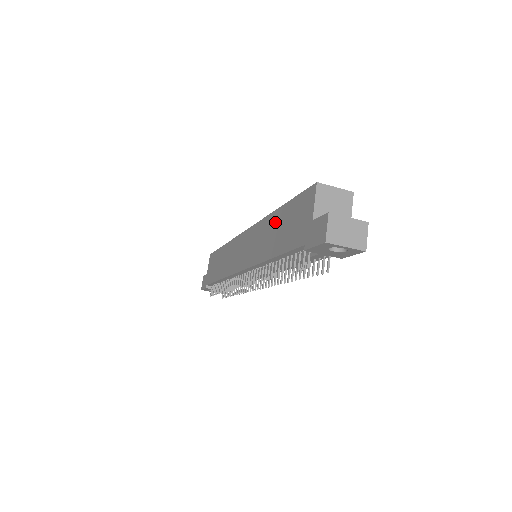
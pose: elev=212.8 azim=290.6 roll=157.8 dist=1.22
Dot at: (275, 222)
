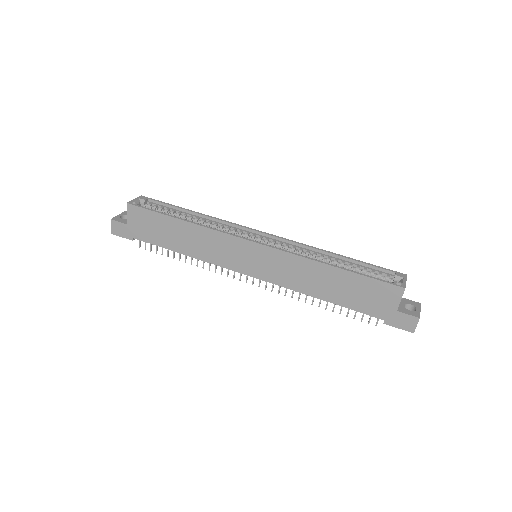
Dot at: (330, 276)
